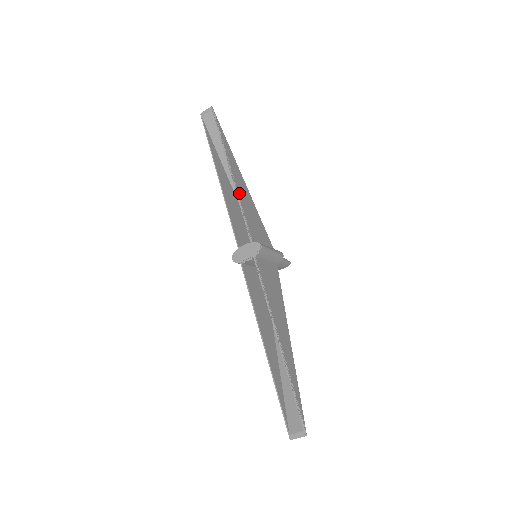
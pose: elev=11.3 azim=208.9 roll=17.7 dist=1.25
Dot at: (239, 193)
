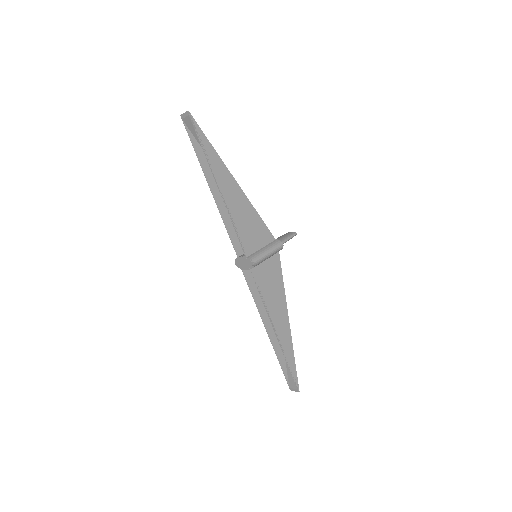
Dot at: (230, 209)
